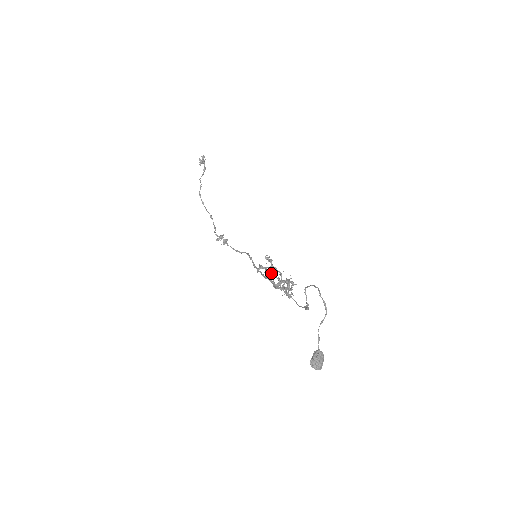
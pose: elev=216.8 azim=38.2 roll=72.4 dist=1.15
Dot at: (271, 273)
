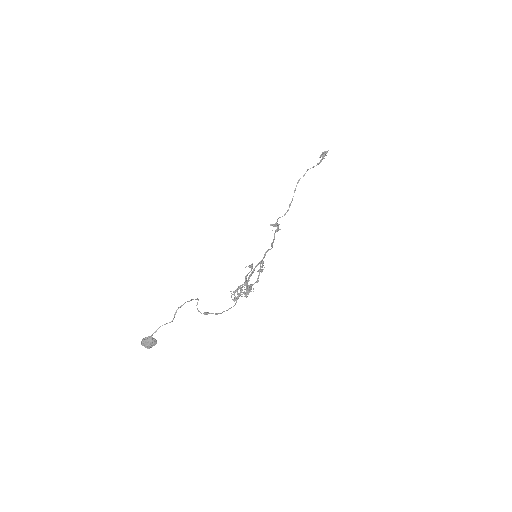
Dot at: (247, 275)
